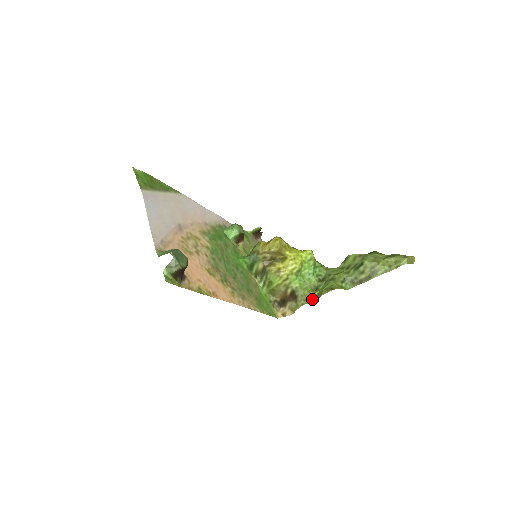
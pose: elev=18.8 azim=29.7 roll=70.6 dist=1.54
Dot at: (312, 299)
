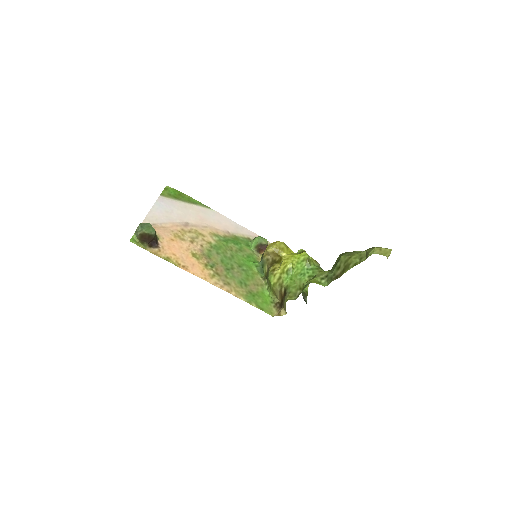
Dot at: (297, 297)
